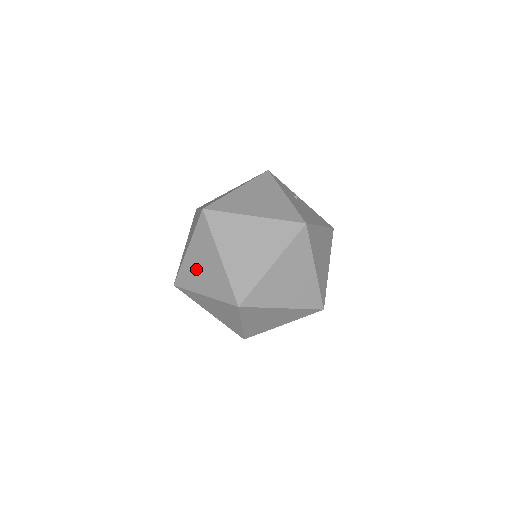
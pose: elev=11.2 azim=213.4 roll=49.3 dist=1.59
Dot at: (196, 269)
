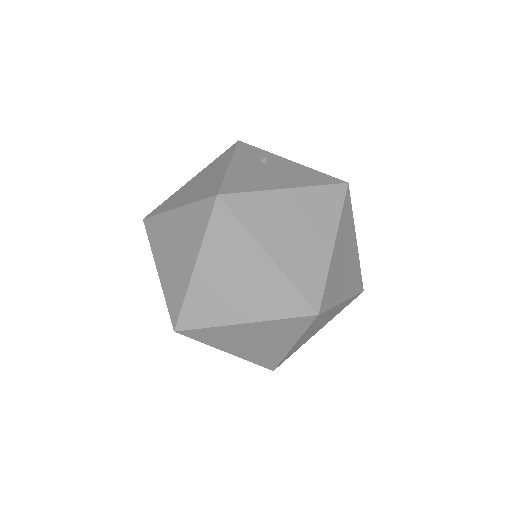
Dot at: occluded
